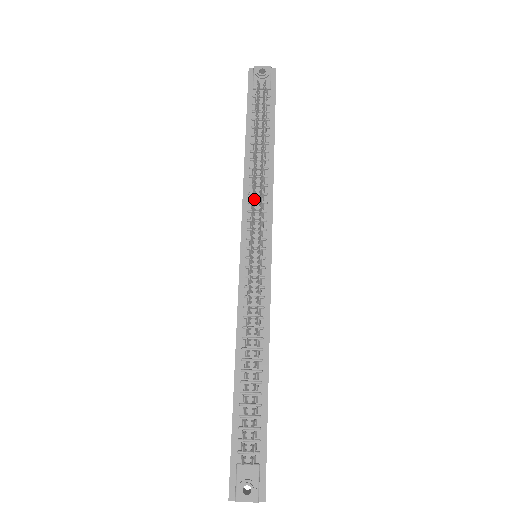
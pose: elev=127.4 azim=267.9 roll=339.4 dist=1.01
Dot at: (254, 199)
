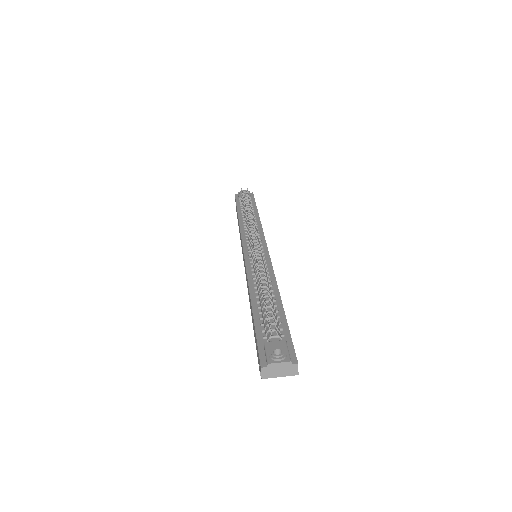
Dot at: (249, 223)
